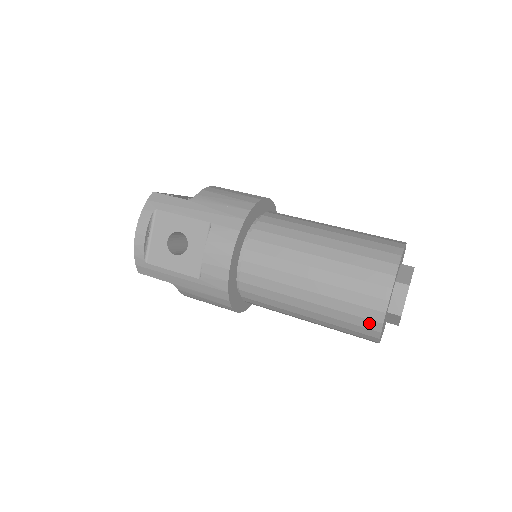
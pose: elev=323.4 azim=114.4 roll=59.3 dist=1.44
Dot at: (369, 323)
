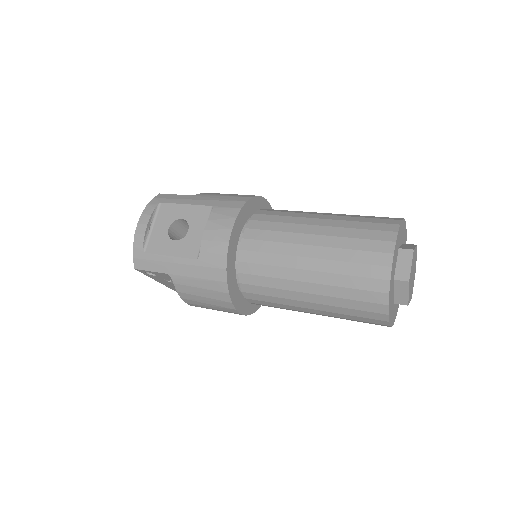
Dot at: (375, 283)
